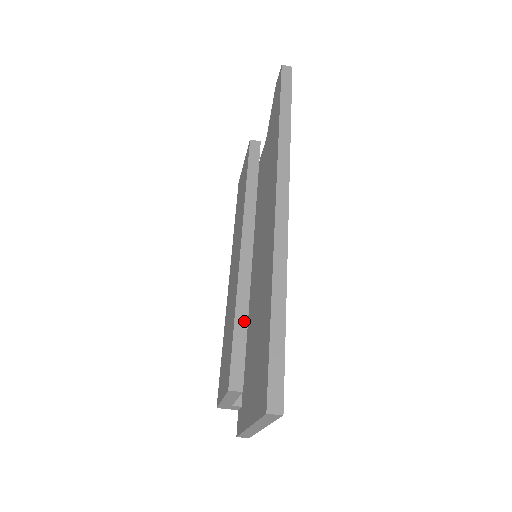
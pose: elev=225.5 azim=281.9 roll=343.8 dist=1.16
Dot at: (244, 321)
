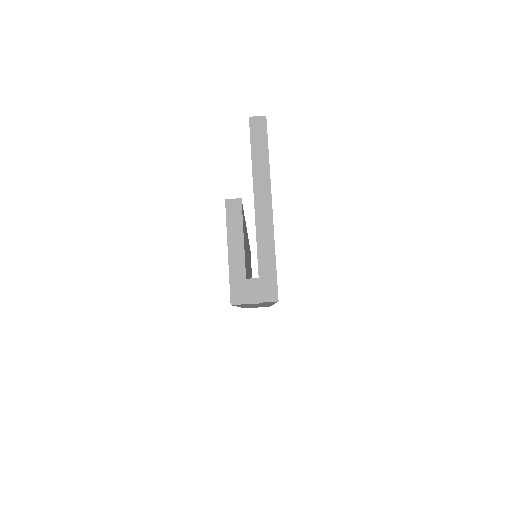
Dot at: occluded
